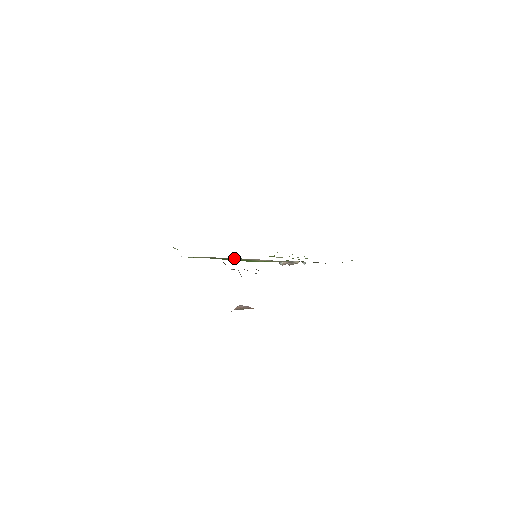
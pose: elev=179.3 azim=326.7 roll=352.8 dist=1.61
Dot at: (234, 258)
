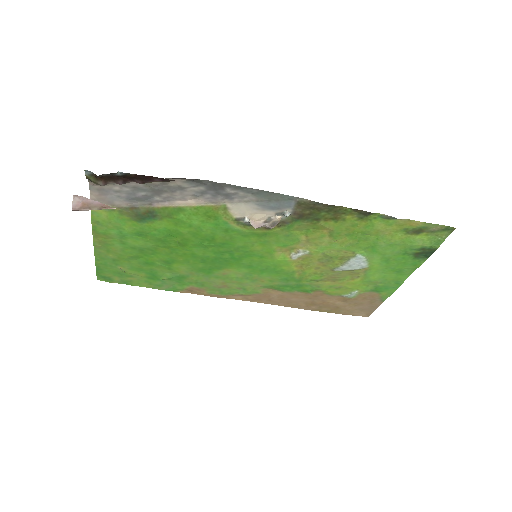
Dot at: (145, 205)
